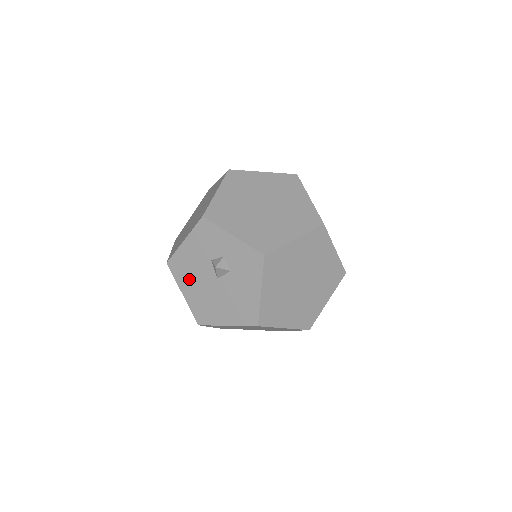
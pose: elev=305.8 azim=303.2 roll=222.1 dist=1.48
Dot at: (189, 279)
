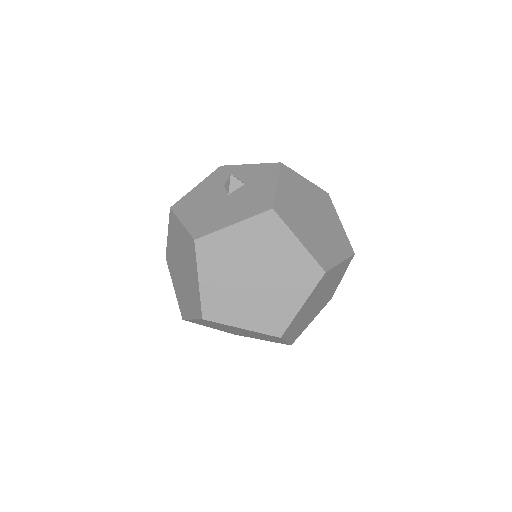
Dot at: (194, 208)
